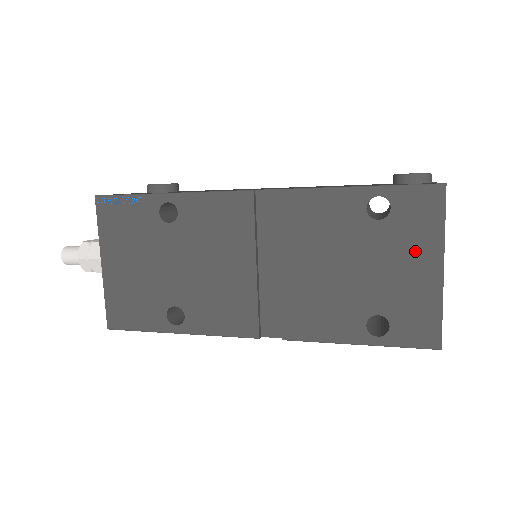
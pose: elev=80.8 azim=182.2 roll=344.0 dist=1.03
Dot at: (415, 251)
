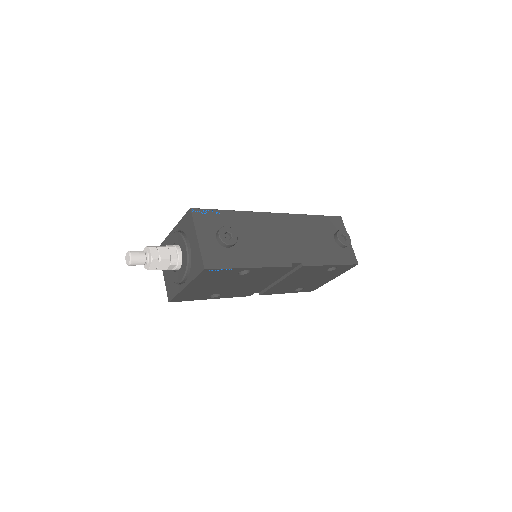
Dot at: (331, 276)
